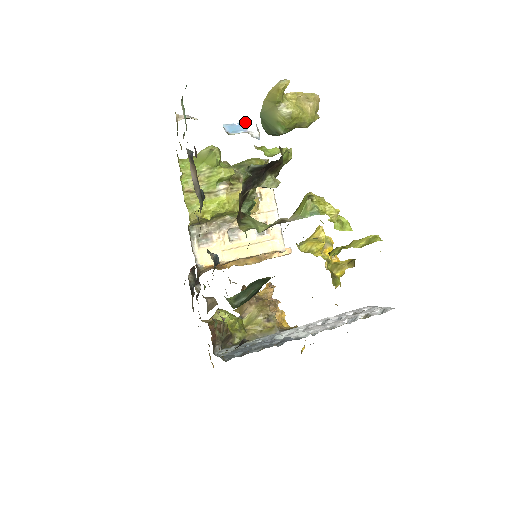
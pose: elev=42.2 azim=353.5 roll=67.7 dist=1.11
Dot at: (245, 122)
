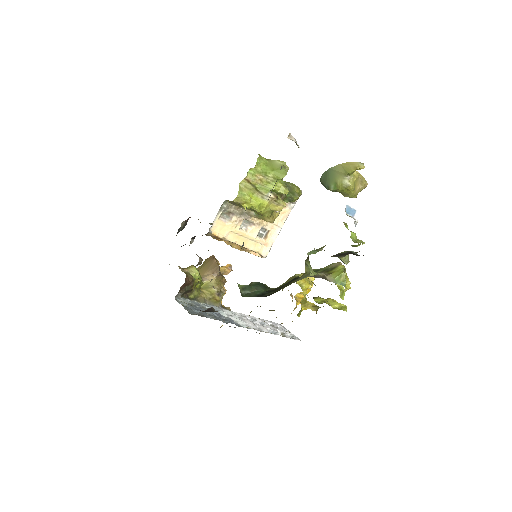
Dot at: (356, 210)
